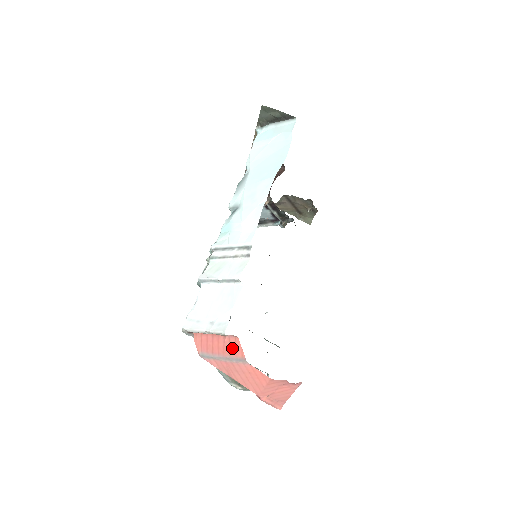
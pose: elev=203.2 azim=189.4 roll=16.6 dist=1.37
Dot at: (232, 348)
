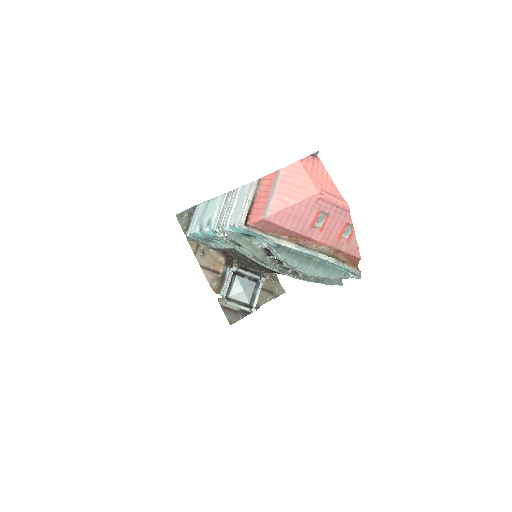
Dot at: (268, 183)
